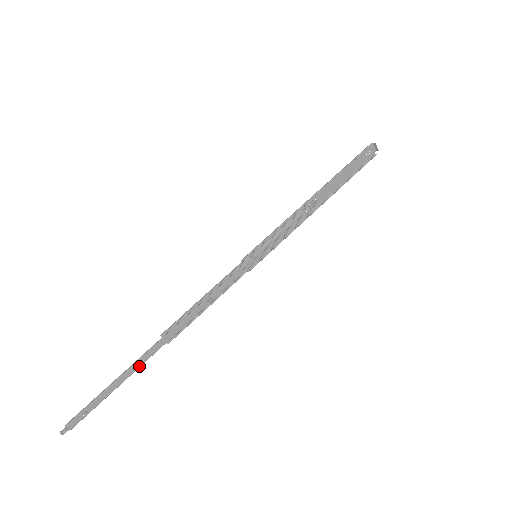
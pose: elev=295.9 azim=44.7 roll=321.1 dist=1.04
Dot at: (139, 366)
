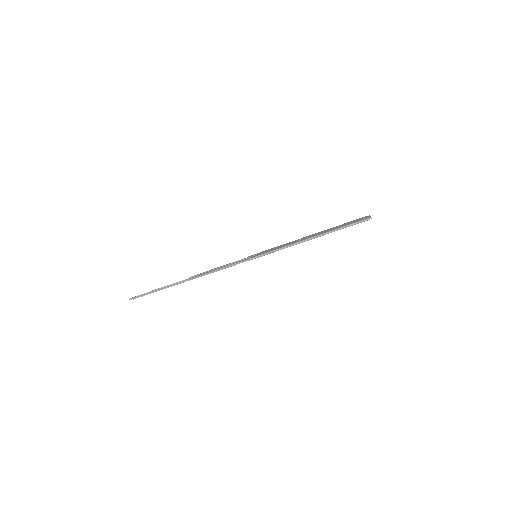
Dot at: (173, 285)
